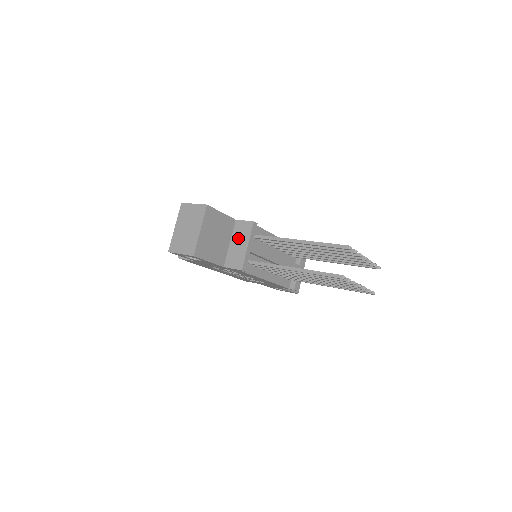
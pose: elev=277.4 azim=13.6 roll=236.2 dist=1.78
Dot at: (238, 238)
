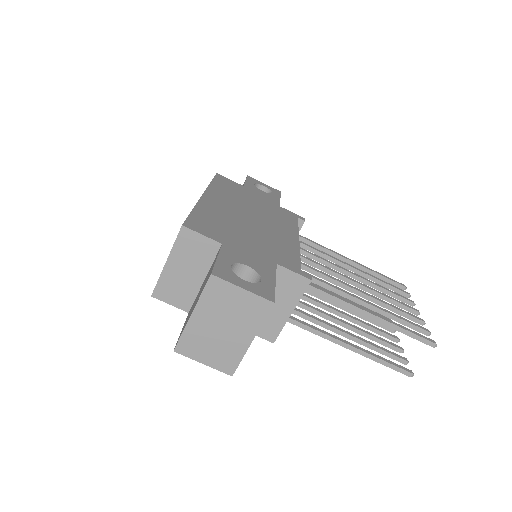
Dot at: (276, 296)
